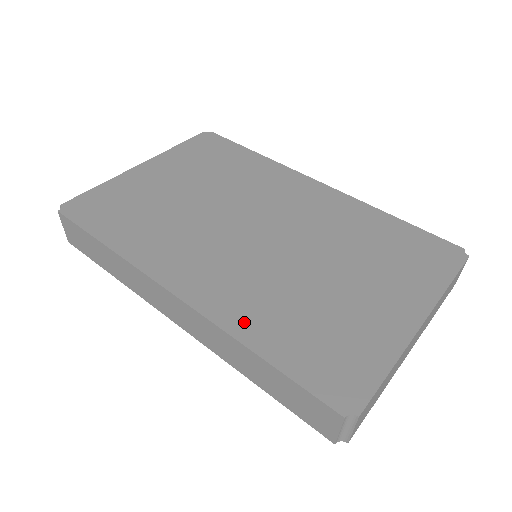
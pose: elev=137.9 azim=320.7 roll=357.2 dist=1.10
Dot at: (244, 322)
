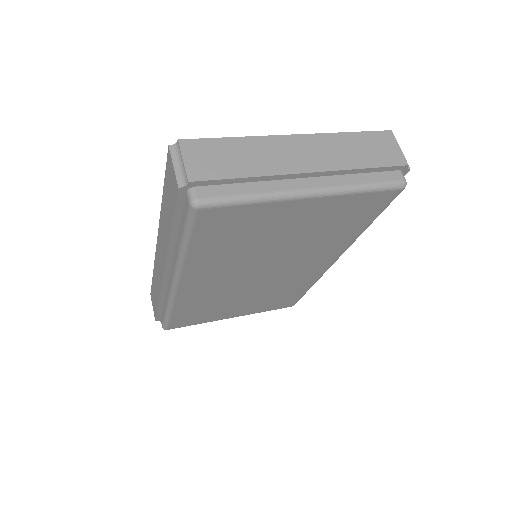
Dot at: occluded
